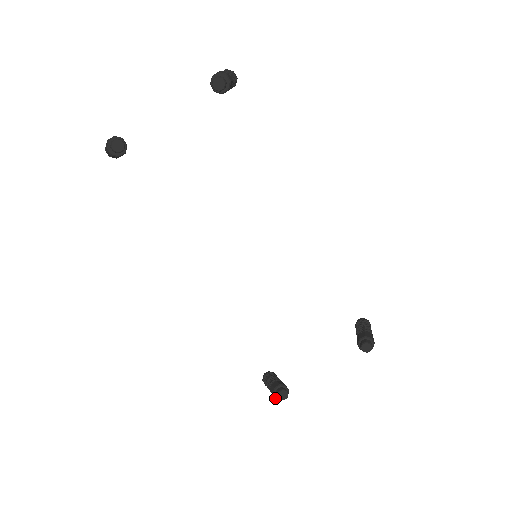
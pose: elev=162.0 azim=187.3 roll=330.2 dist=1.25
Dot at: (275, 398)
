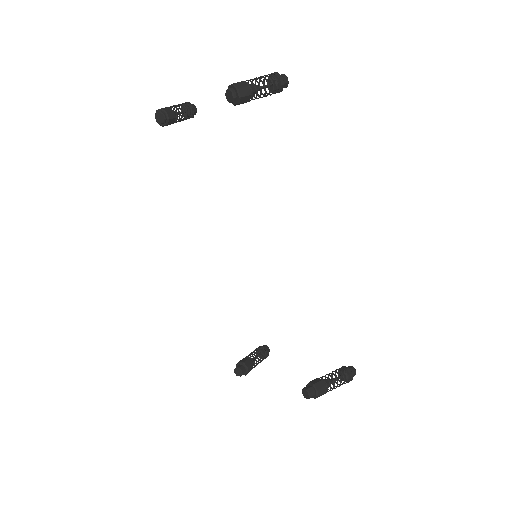
Dot at: occluded
